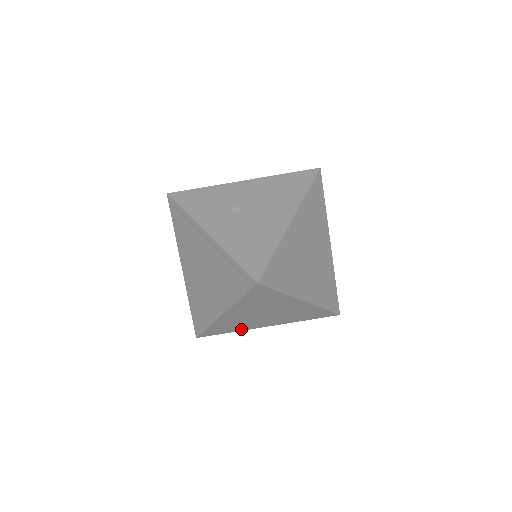
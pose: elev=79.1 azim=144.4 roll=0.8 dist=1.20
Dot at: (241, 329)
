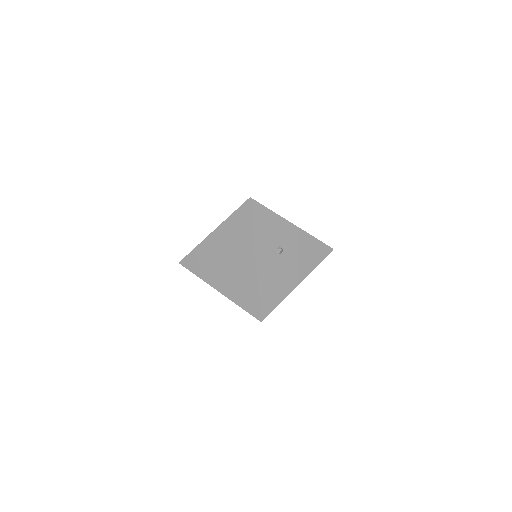
Dot at: occluded
